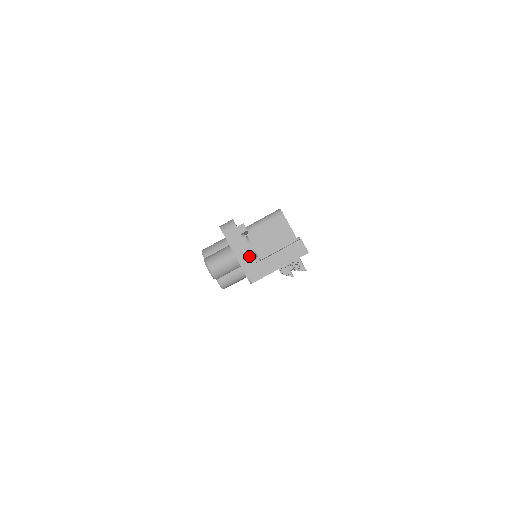
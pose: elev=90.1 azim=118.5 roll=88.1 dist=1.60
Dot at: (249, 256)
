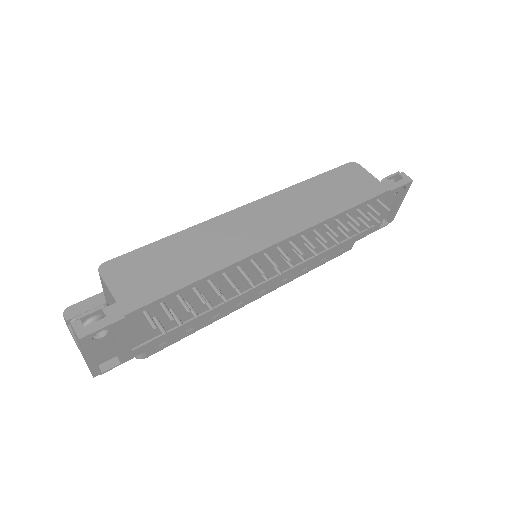
Dot at: (79, 348)
